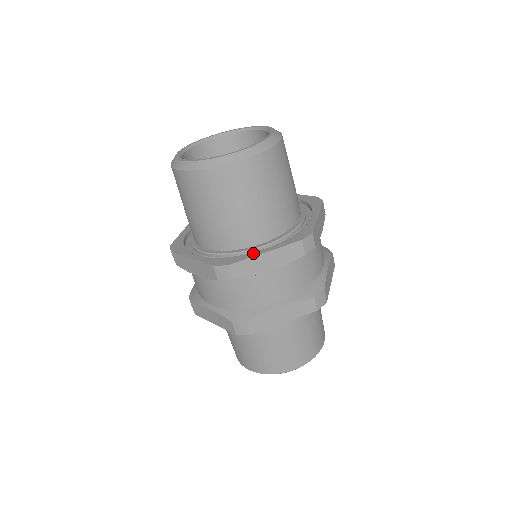
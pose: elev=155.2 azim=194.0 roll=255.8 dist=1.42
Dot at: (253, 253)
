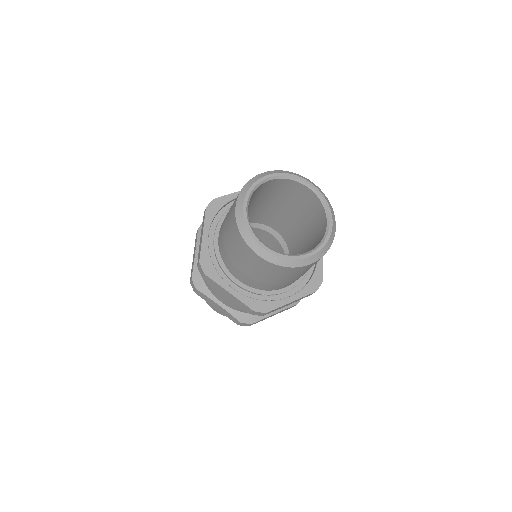
Dot at: (283, 301)
